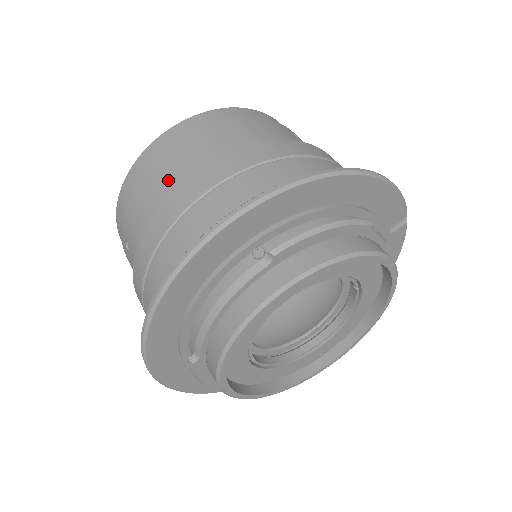
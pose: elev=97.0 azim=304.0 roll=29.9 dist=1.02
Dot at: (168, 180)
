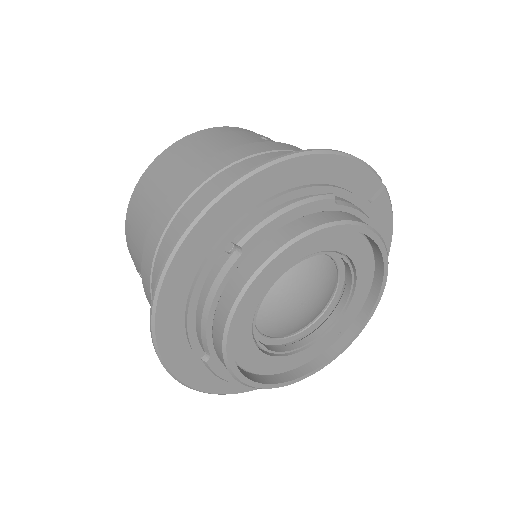
Dot at: (153, 207)
